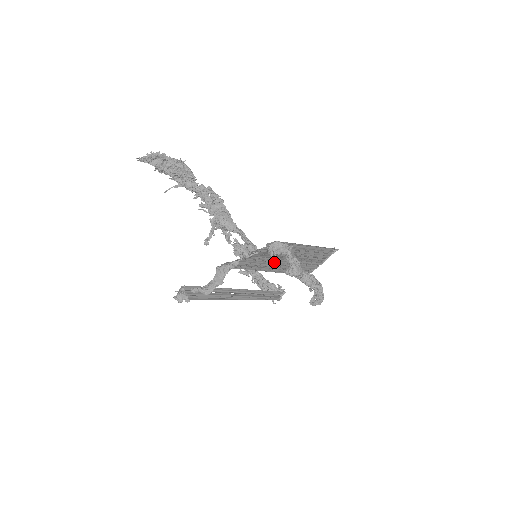
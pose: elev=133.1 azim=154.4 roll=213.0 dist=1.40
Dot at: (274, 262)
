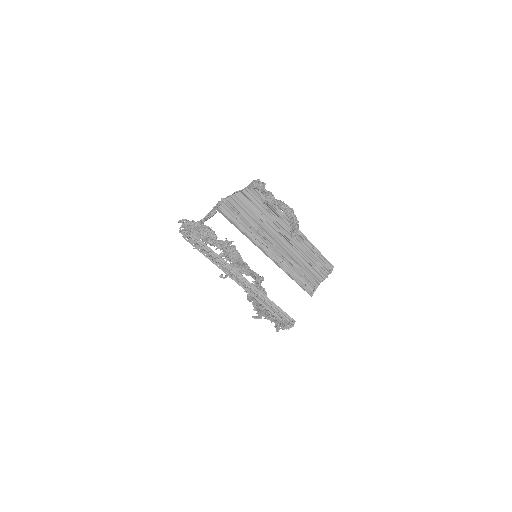
Dot at: (264, 232)
